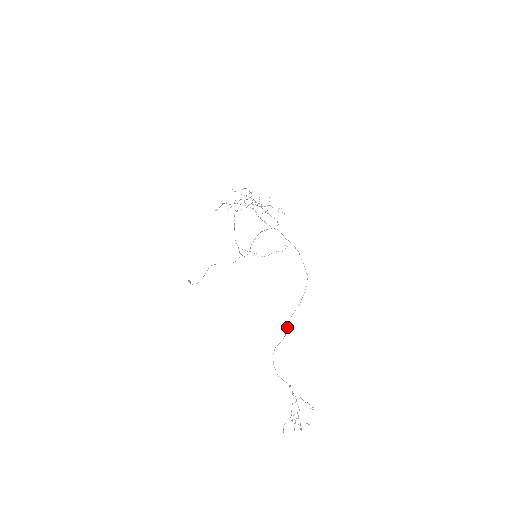
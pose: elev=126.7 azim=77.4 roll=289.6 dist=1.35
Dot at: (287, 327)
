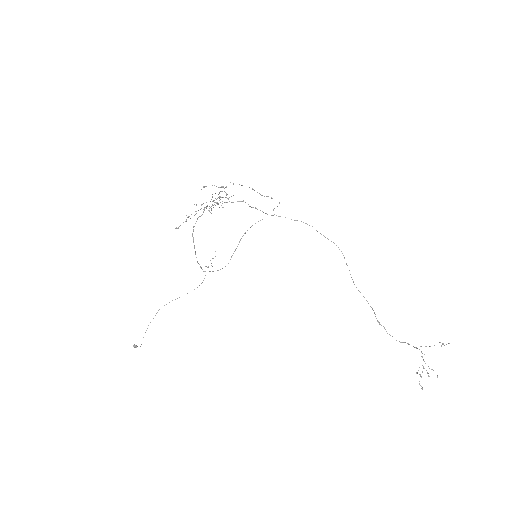
Dot at: occluded
